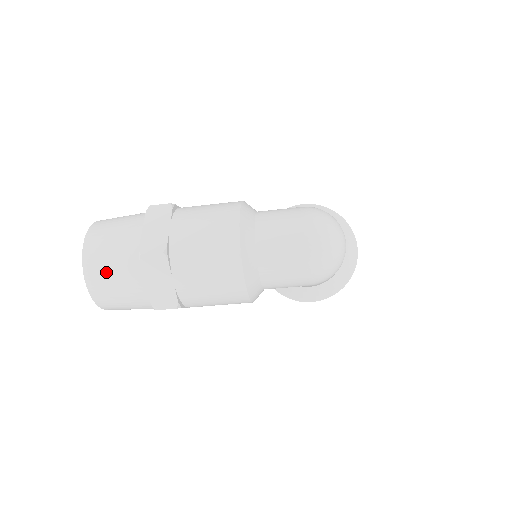
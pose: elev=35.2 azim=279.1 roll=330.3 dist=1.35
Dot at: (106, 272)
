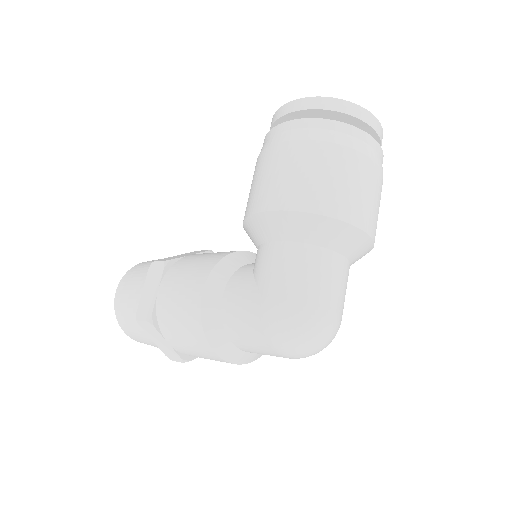
Dot at: occluded
